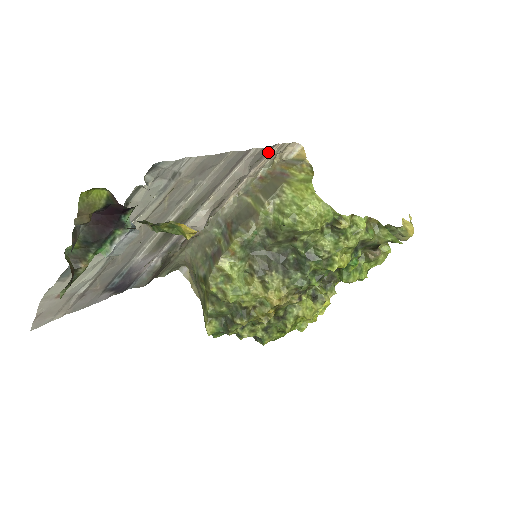
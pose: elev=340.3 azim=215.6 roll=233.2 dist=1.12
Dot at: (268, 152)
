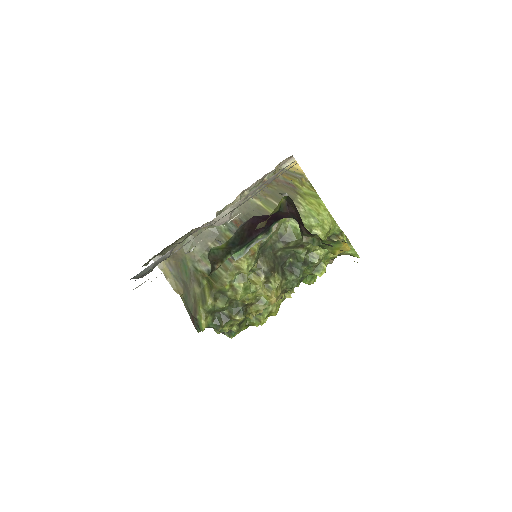
Dot at: (284, 162)
